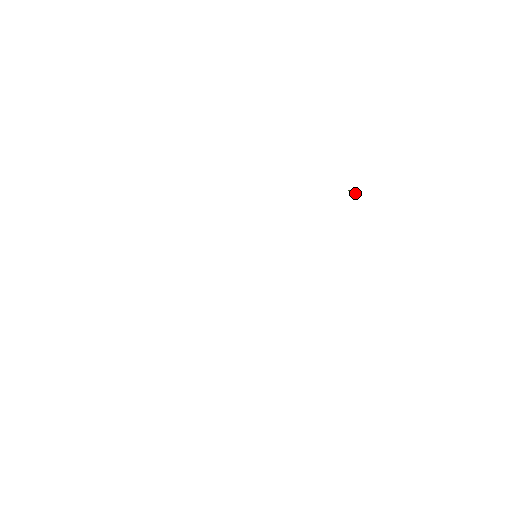
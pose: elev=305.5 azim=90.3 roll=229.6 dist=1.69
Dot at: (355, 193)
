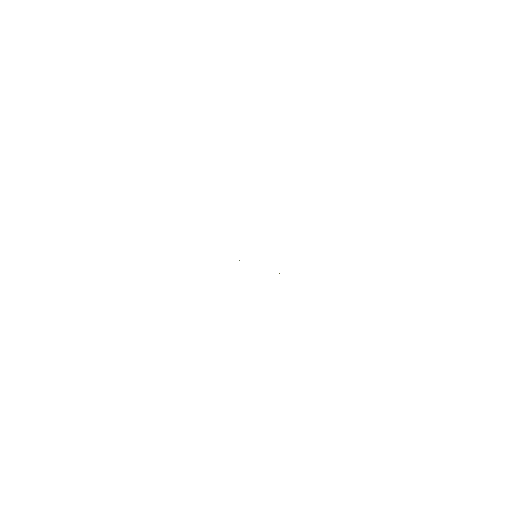
Dot at: occluded
